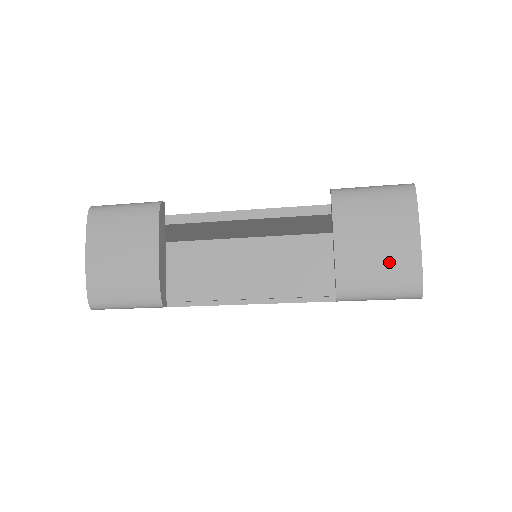
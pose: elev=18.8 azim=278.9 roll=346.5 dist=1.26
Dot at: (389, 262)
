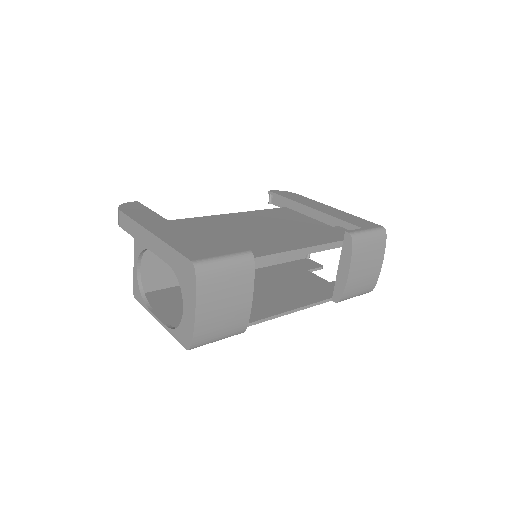
Dot at: (368, 279)
